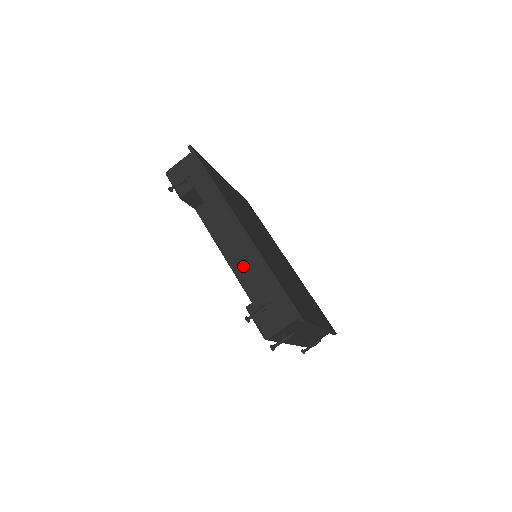
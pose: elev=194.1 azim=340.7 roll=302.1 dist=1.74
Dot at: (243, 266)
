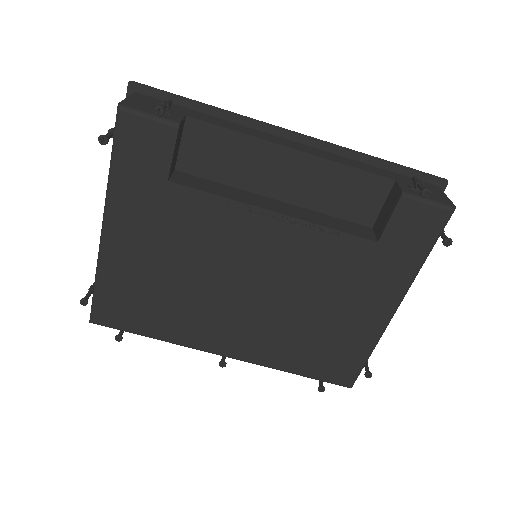
Dot at: (305, 212)
